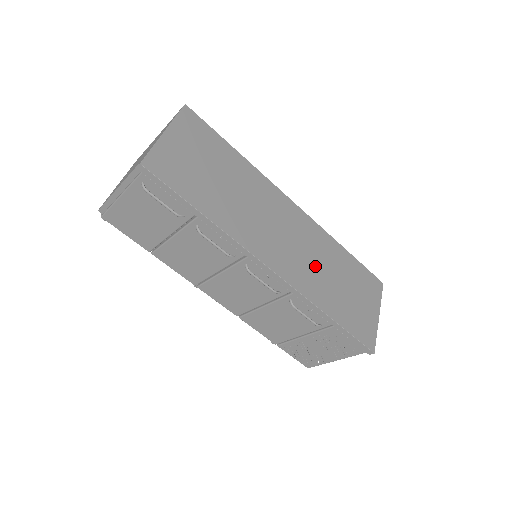
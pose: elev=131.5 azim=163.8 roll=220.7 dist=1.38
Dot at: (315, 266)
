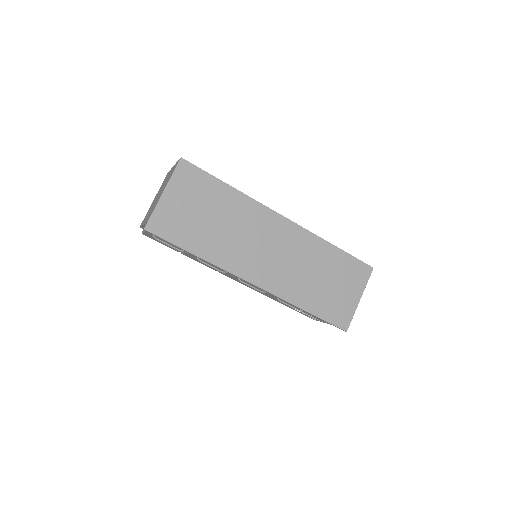
Dot at: (297, 270)
